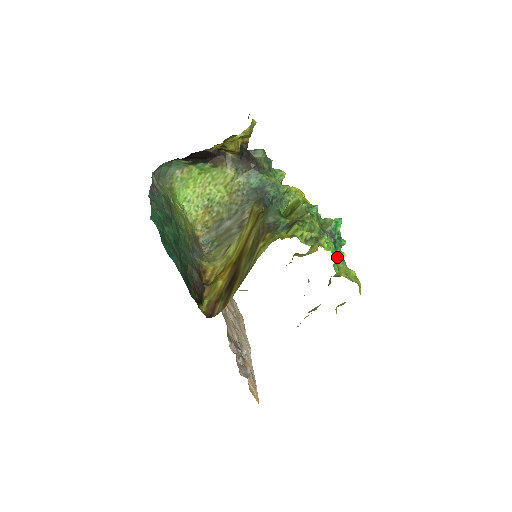
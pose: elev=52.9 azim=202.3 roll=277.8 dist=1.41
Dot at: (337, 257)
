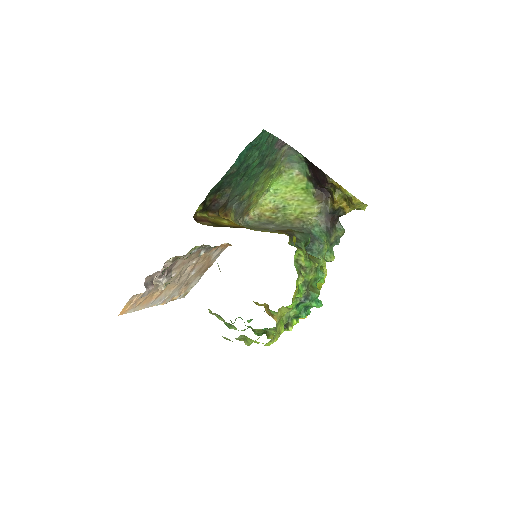
Dot at: (294, 297)
